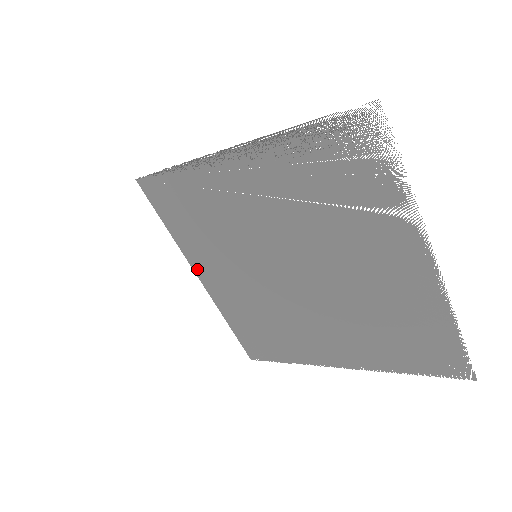
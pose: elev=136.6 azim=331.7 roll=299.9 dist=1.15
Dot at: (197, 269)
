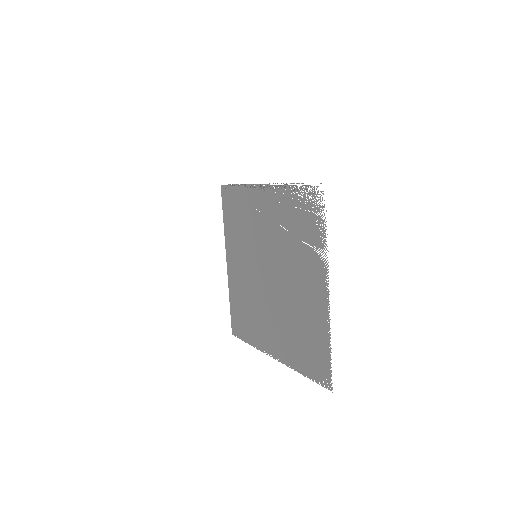
Dot at: (228, 254)
